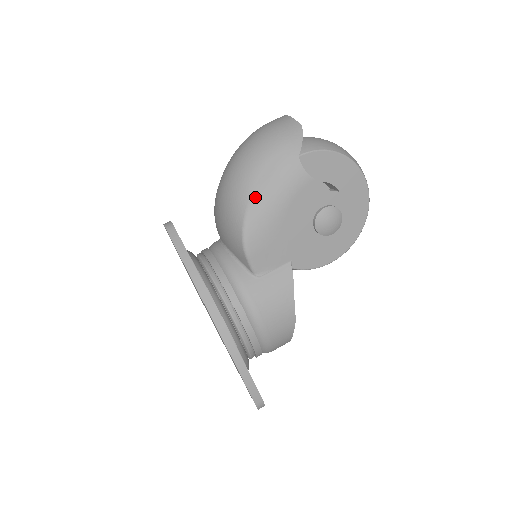
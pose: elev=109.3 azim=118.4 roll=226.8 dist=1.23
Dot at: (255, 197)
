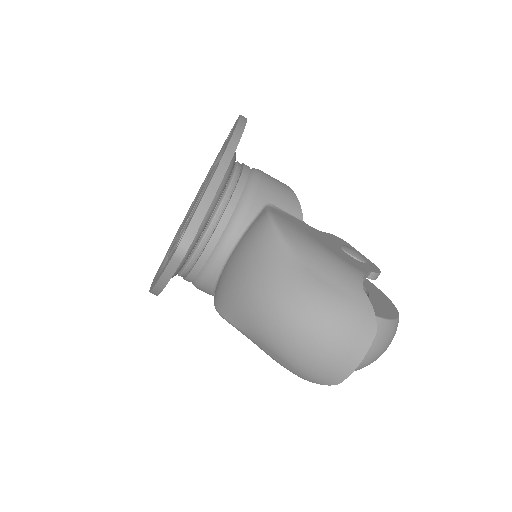
Dot at: (248, 337)
